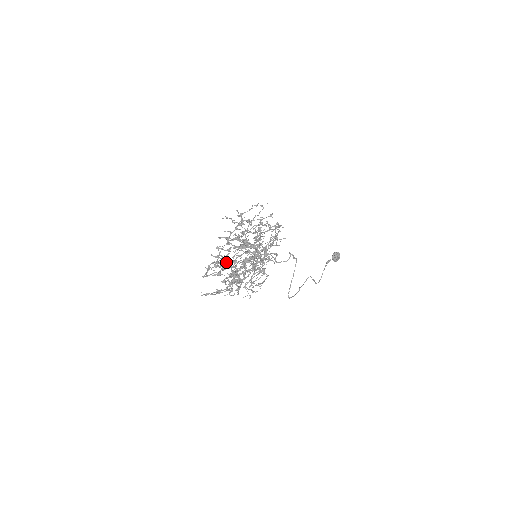
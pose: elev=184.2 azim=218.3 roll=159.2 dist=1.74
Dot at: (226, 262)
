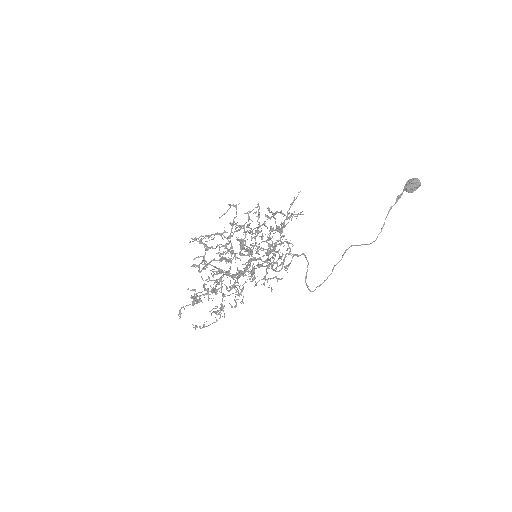
Dot at: (207, 290)
